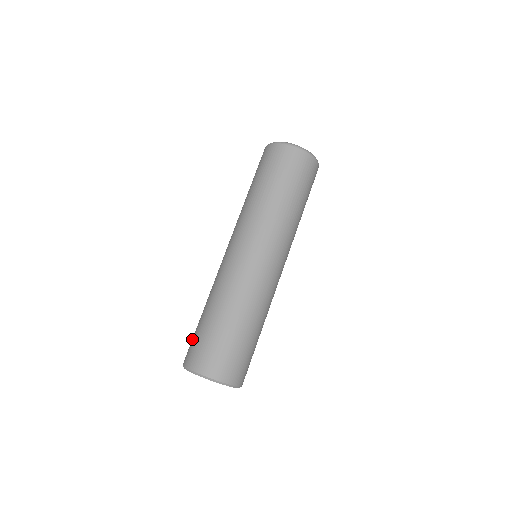
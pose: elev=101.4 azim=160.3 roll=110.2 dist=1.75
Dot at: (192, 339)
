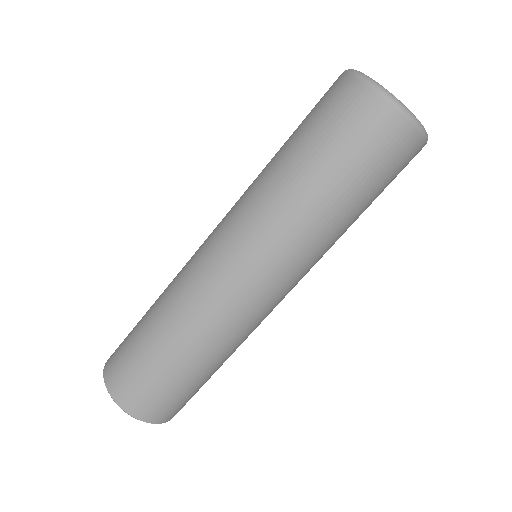
Dot at: (124, 349)
